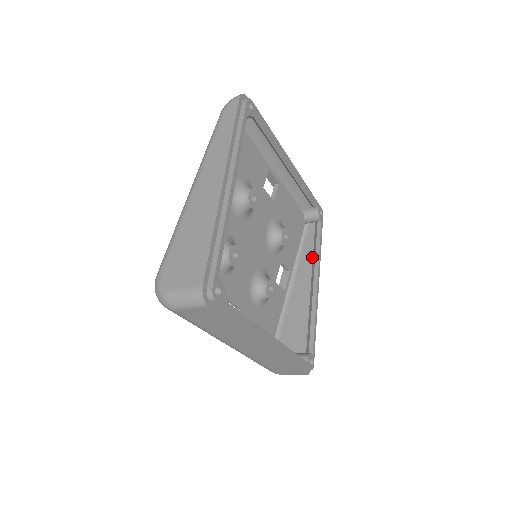
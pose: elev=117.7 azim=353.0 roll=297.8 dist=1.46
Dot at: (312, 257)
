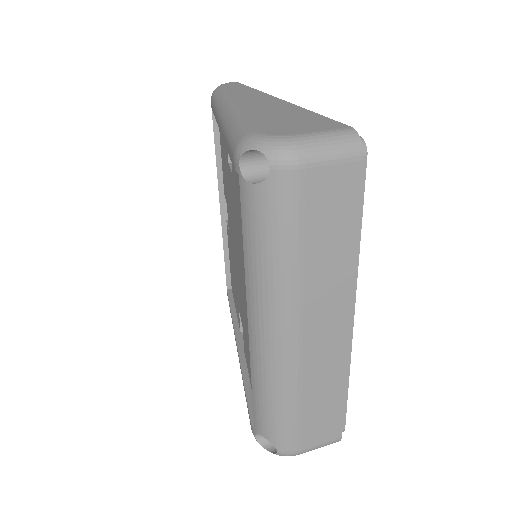
Dot at: occluded
